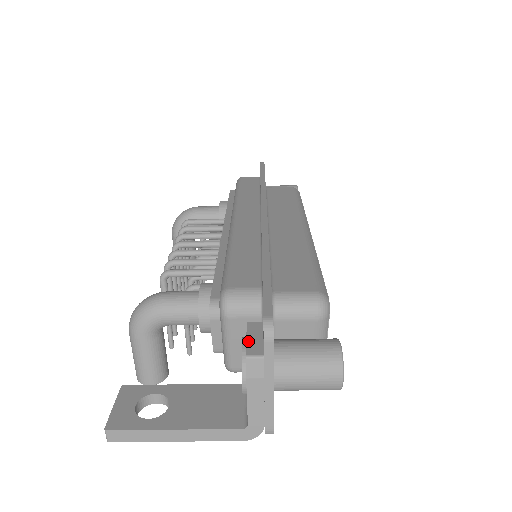
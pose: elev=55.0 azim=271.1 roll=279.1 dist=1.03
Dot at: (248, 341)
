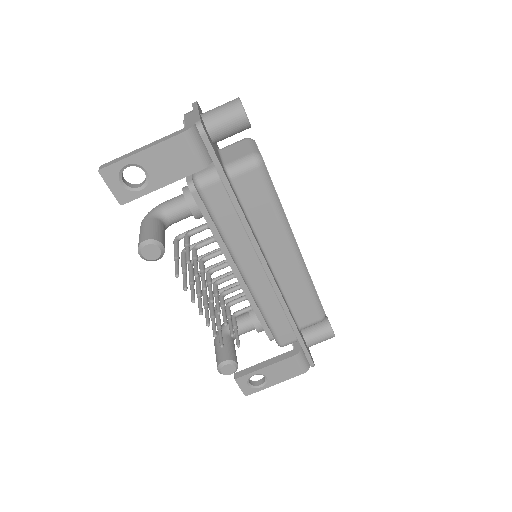
Dot at: occluded
